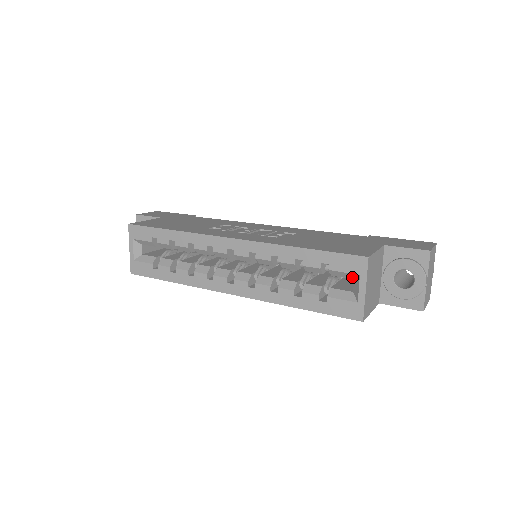
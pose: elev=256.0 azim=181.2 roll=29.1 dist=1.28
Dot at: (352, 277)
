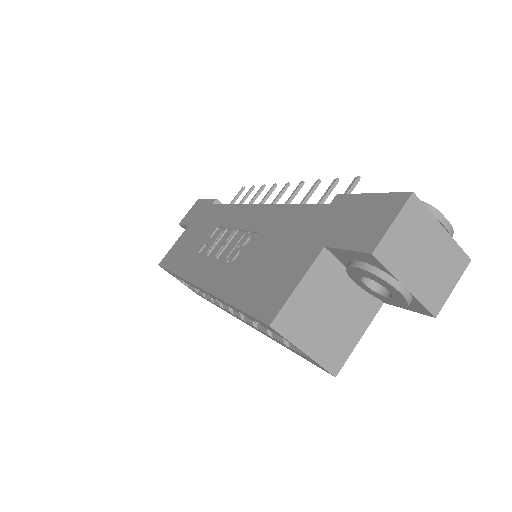
Dot at: occluded
